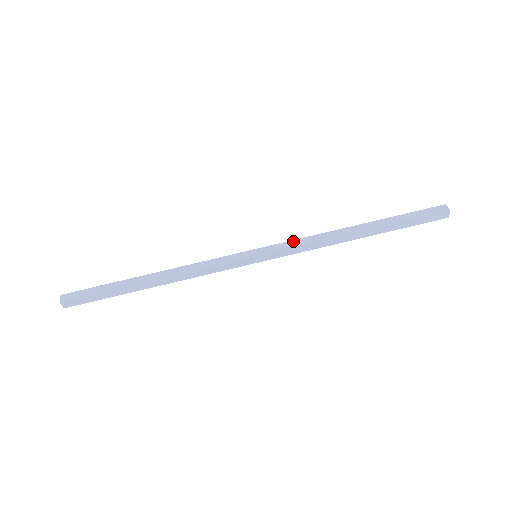
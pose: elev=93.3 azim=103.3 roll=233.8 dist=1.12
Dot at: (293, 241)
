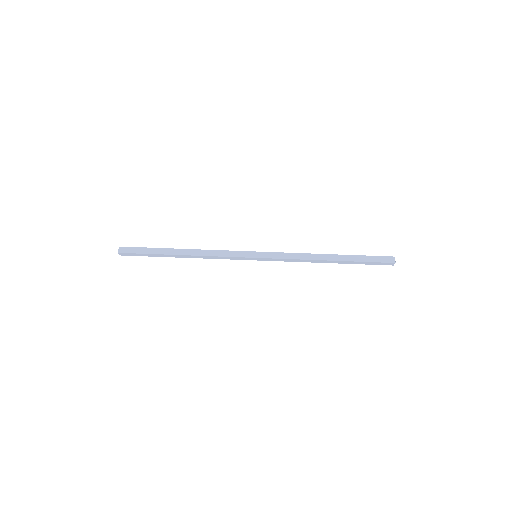
Dot at: occluded
